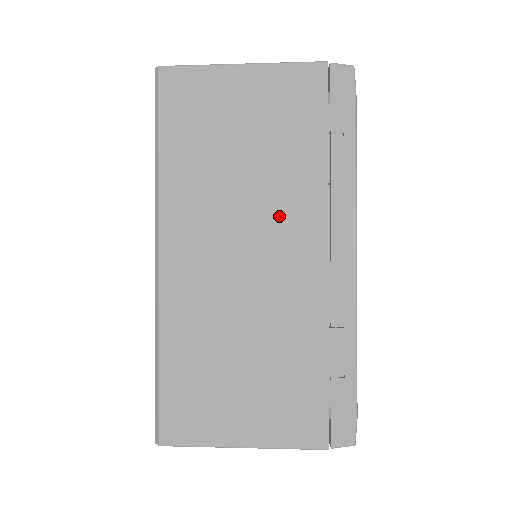
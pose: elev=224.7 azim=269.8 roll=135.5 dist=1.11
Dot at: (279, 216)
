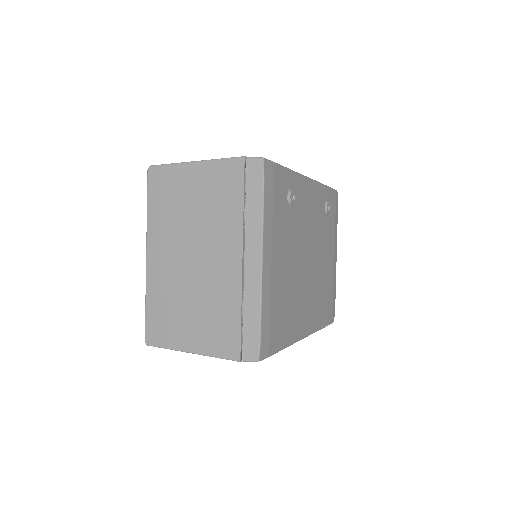
Dot at: occluded
